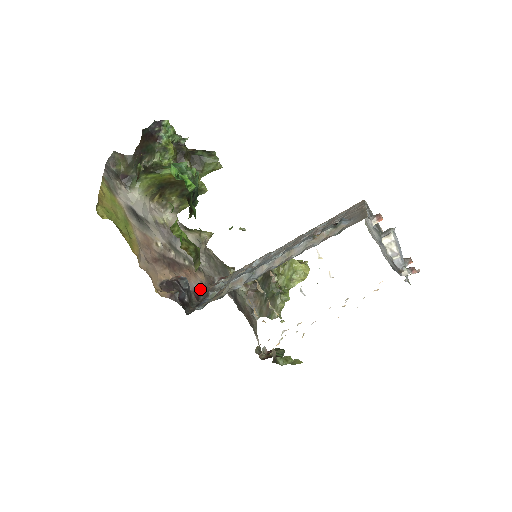
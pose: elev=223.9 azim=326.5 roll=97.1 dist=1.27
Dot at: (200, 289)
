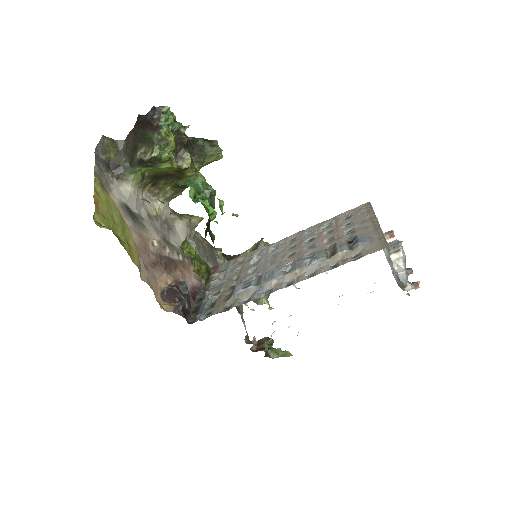
Dot at: (195, 286)
